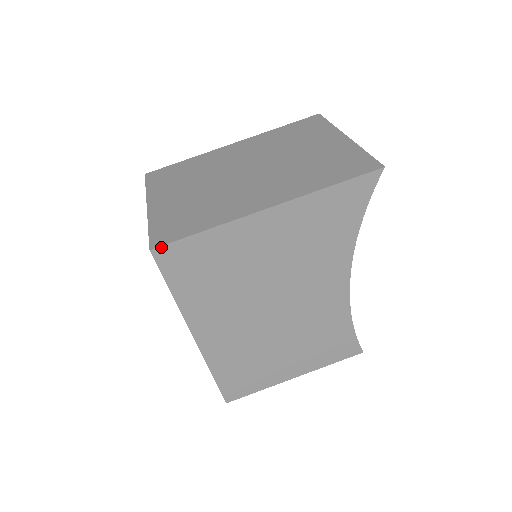
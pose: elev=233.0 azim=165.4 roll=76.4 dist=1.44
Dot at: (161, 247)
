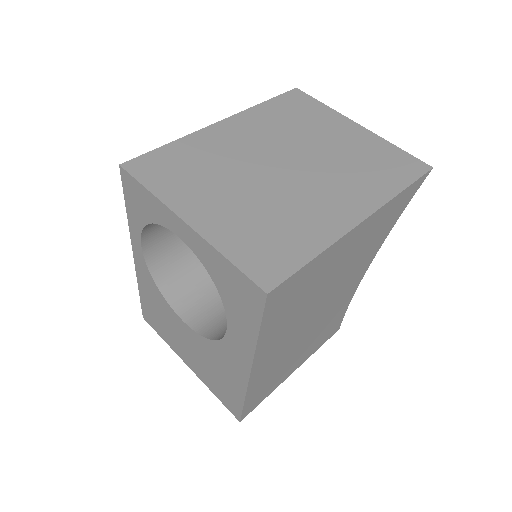
Dot at: (277, 287)
